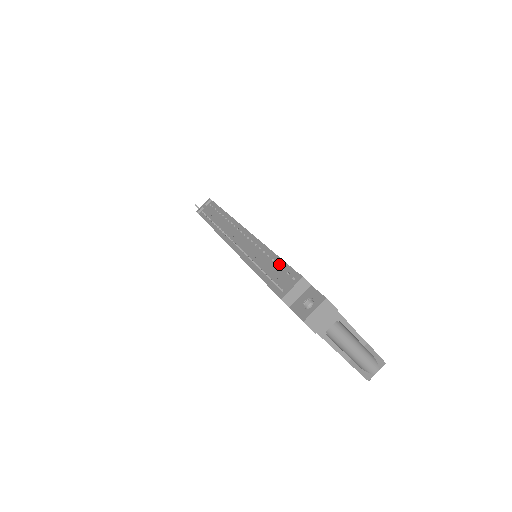
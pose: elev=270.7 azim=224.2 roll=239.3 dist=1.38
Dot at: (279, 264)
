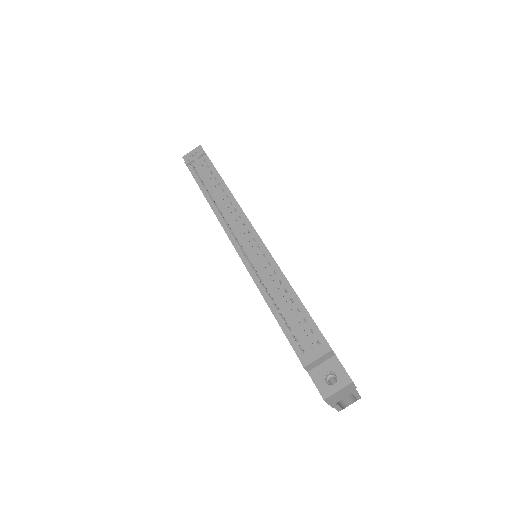
Dot at: occluded
